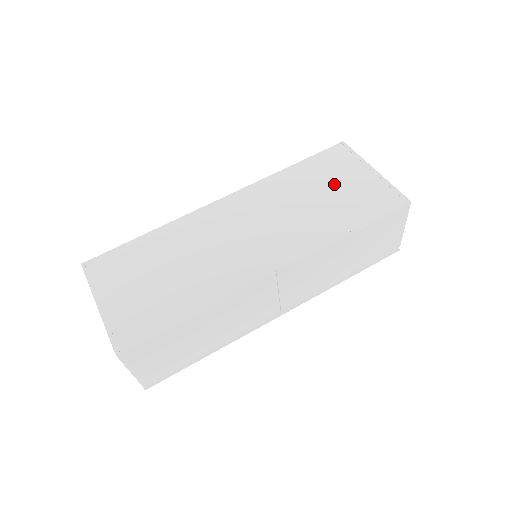
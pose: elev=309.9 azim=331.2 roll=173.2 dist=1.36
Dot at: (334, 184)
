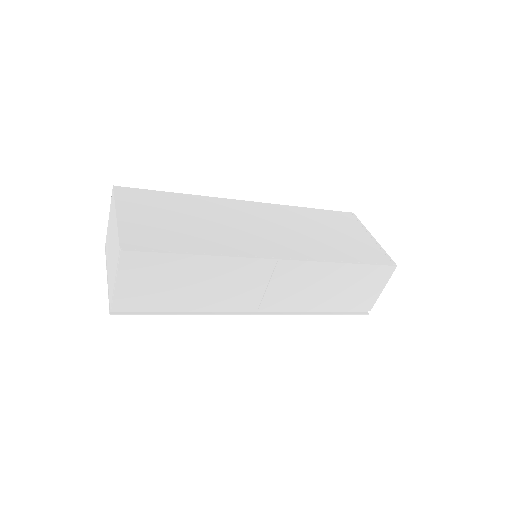
Dot at: (340, 231)
